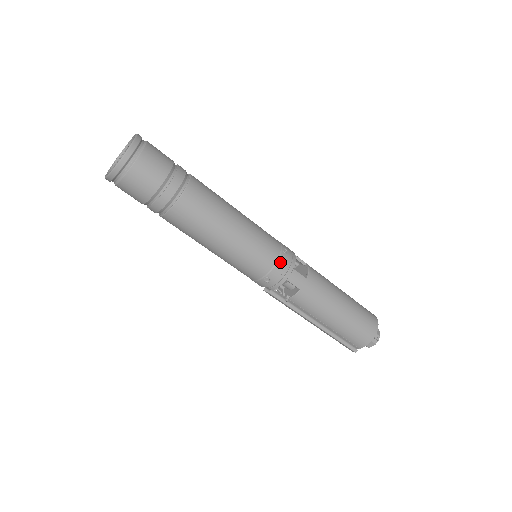
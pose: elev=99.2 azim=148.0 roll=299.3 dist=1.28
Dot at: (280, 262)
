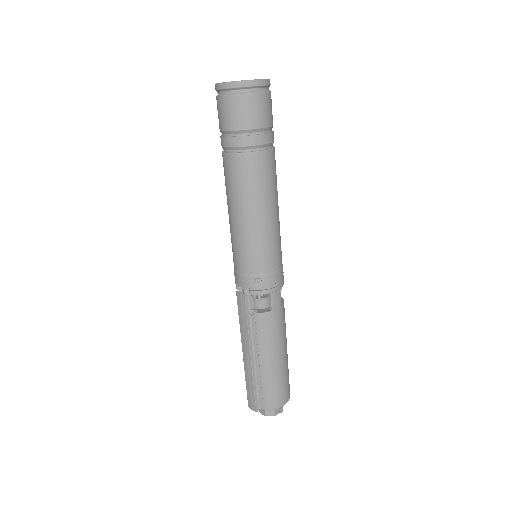
Dot at: (278, 273)
